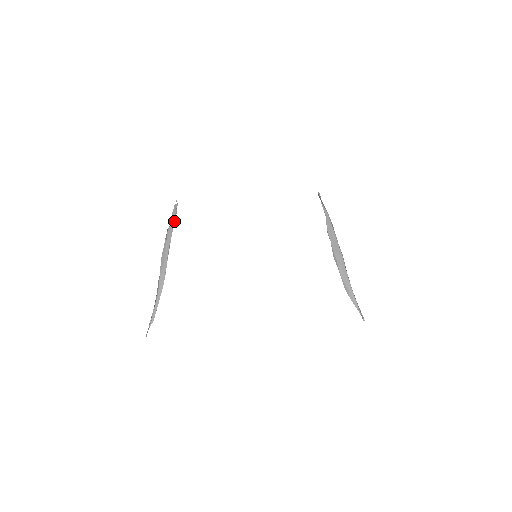
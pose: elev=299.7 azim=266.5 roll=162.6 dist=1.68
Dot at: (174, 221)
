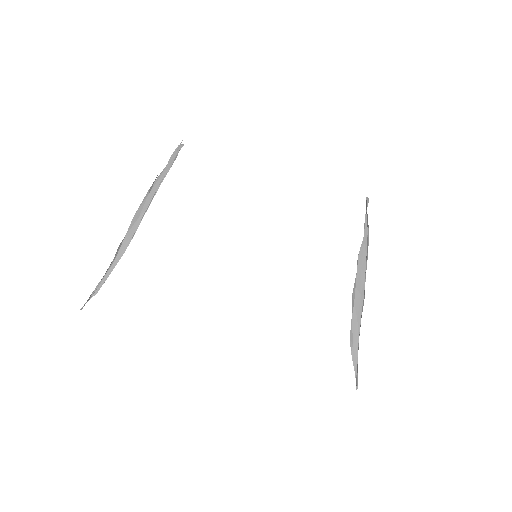
Dot at: (169, 168)
